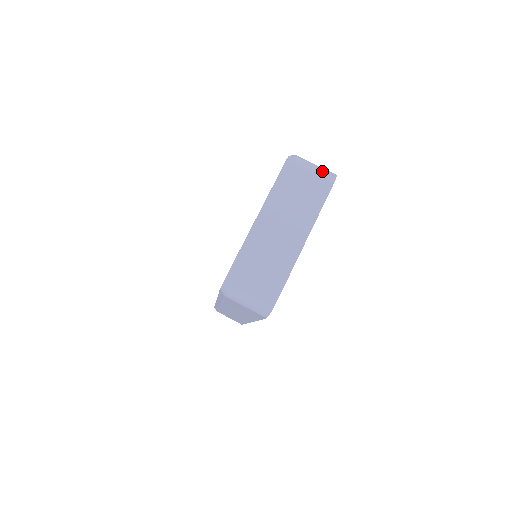
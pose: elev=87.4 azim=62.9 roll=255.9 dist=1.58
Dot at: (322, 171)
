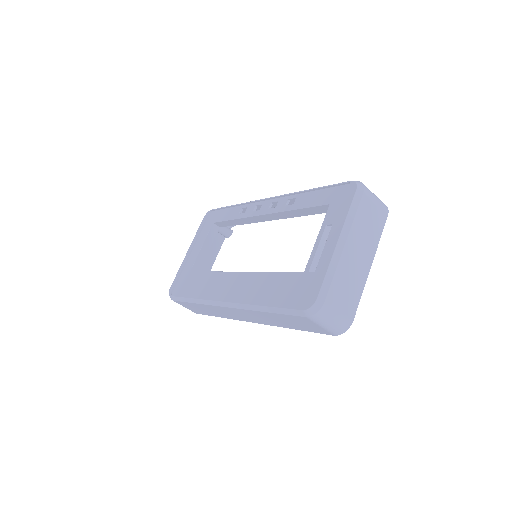
Dot at: (380, 201)
